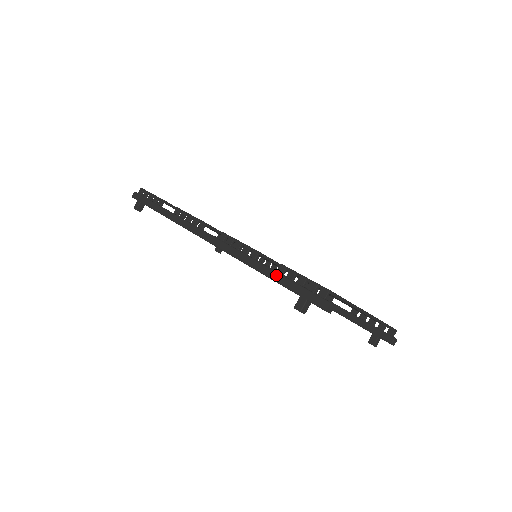
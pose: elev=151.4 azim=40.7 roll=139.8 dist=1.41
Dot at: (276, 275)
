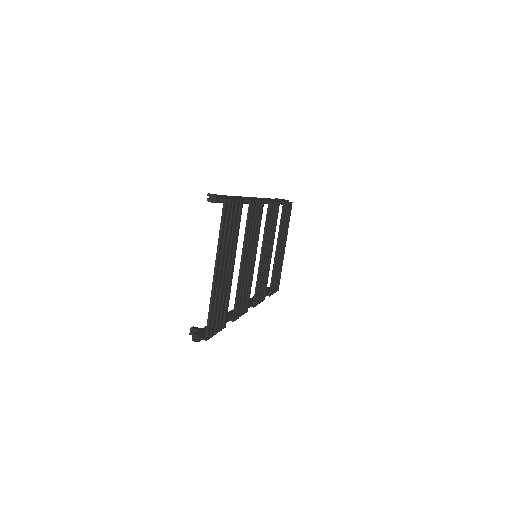
Dot at: (234, 196)
